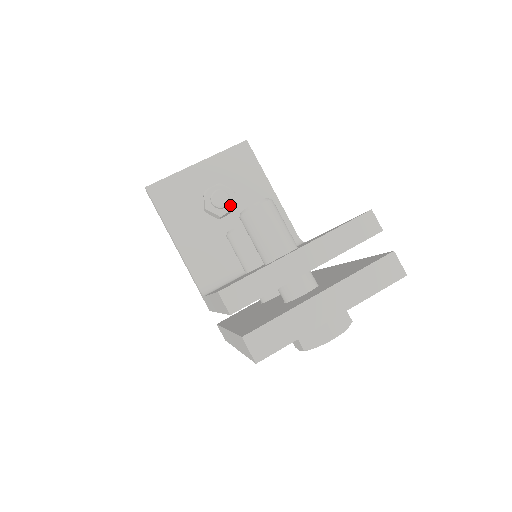
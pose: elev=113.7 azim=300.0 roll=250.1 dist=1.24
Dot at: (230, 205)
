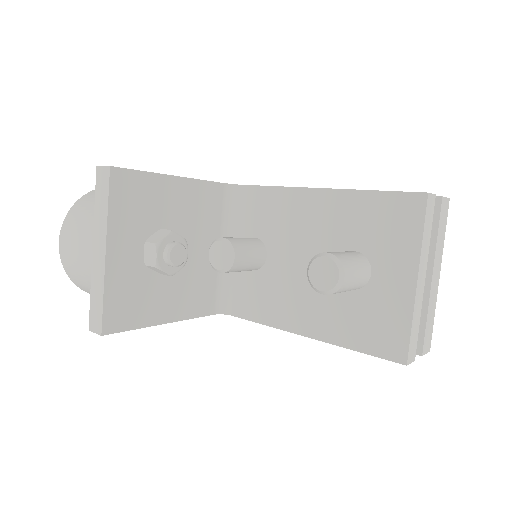
Dot at: occluded
